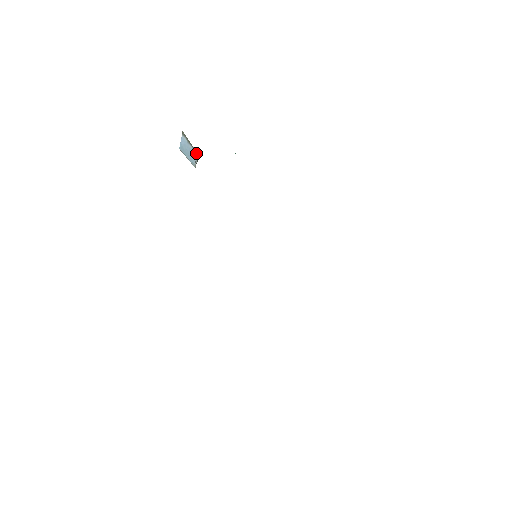
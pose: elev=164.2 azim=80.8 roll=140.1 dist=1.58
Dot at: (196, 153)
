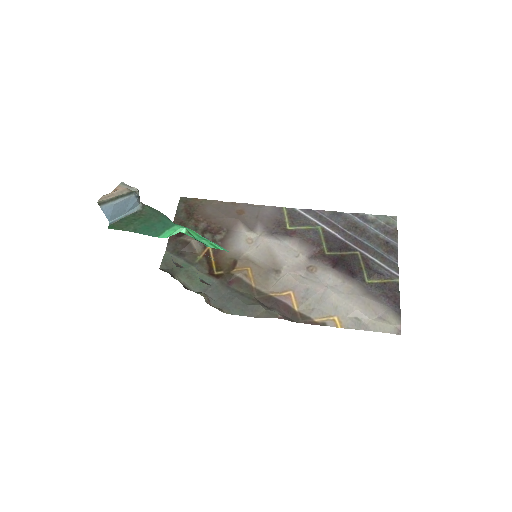
Dot at: (132, 194)
